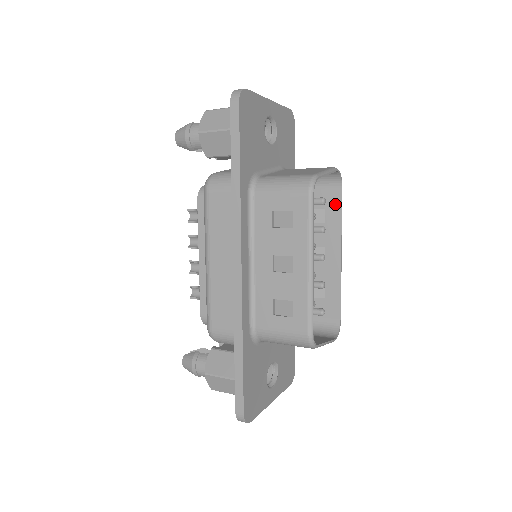
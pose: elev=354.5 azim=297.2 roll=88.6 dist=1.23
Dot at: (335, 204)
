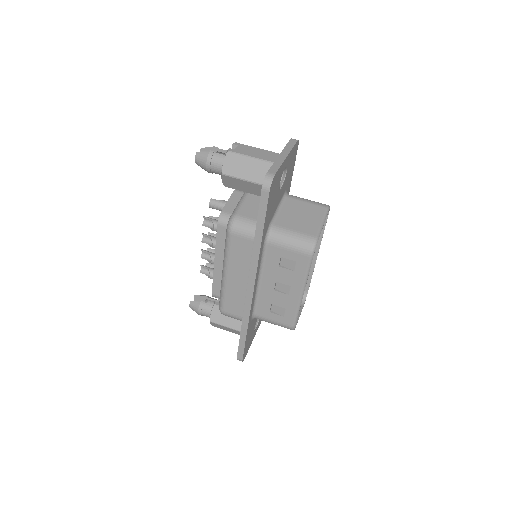
Dot at: occluded
